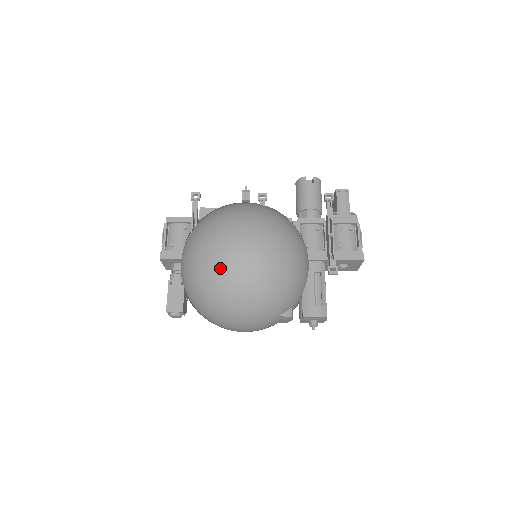
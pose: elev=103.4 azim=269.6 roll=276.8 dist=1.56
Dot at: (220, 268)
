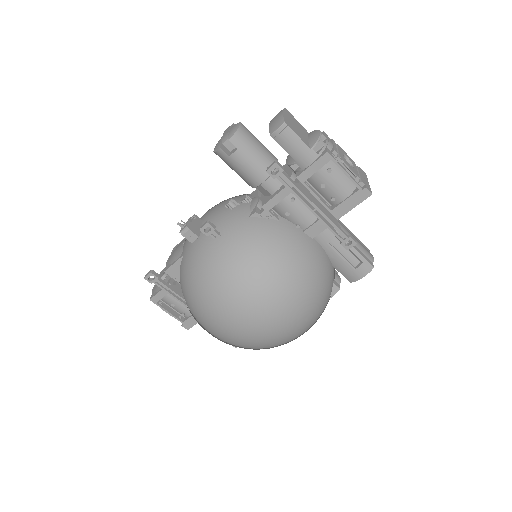
Dot at: (252, 346)
